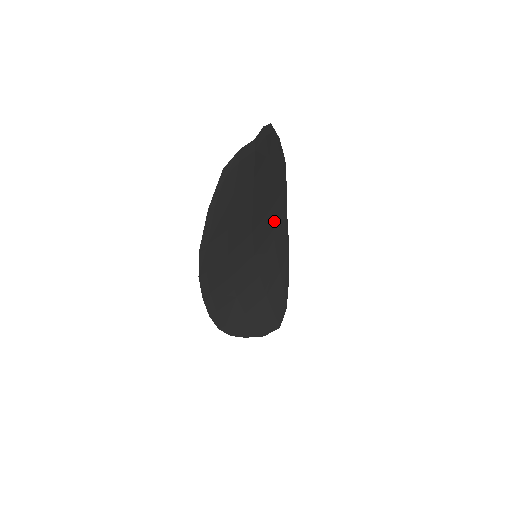
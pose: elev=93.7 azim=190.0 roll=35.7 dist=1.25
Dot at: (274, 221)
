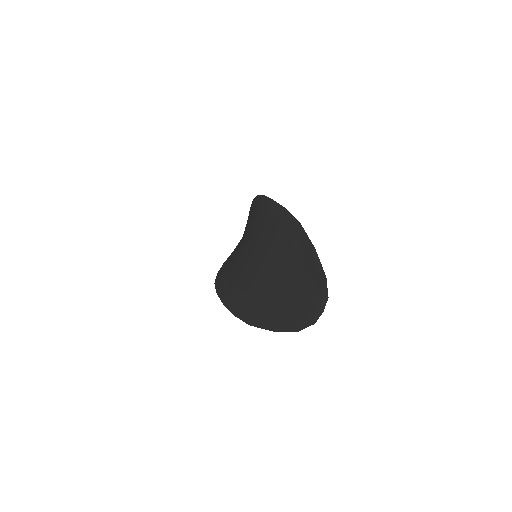
Dot at: occluded
